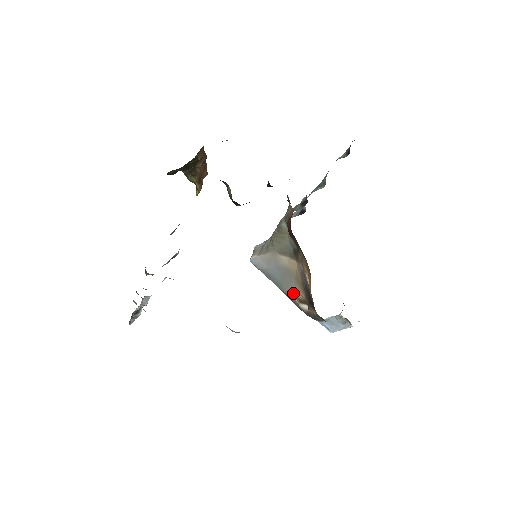
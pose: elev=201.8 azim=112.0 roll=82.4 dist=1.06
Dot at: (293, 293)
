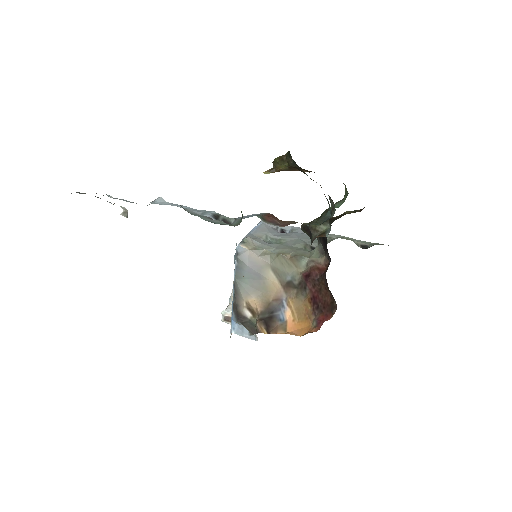
Dot at: (248, 297)
